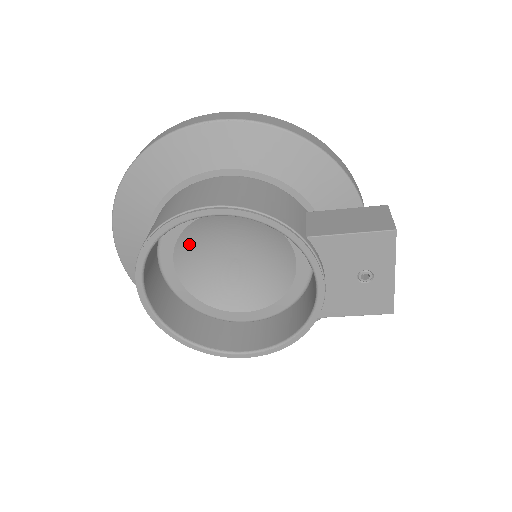
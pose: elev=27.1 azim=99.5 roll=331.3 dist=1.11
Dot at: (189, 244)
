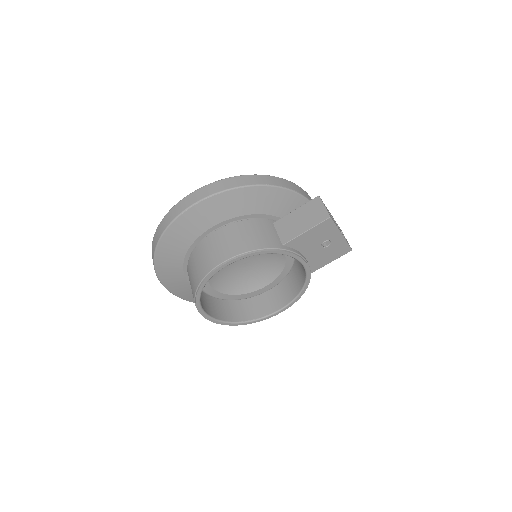
Dot at: occluded
